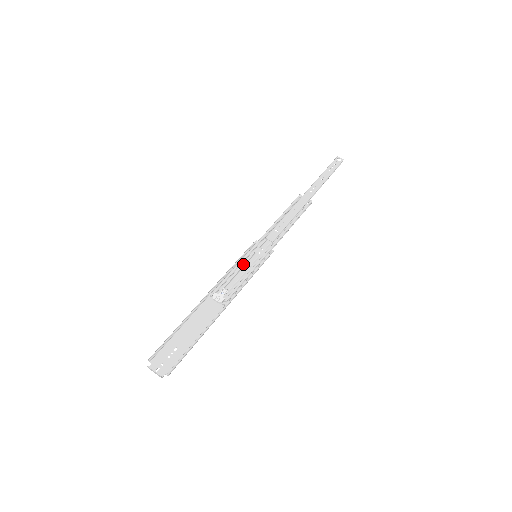
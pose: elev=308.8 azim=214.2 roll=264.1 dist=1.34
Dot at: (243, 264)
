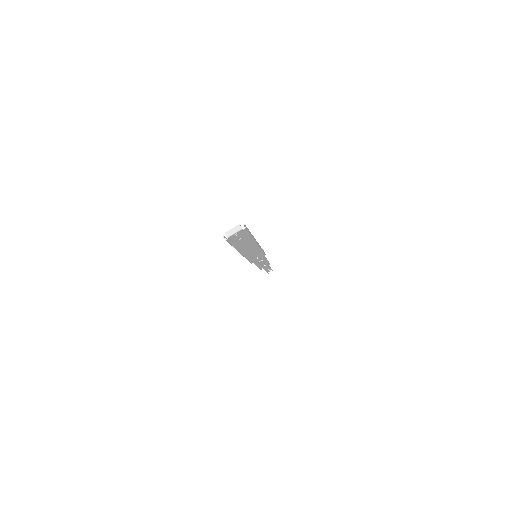
Dot at: (251, 257)
